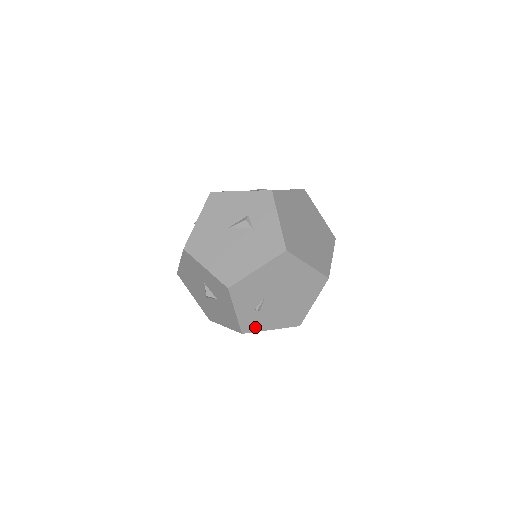
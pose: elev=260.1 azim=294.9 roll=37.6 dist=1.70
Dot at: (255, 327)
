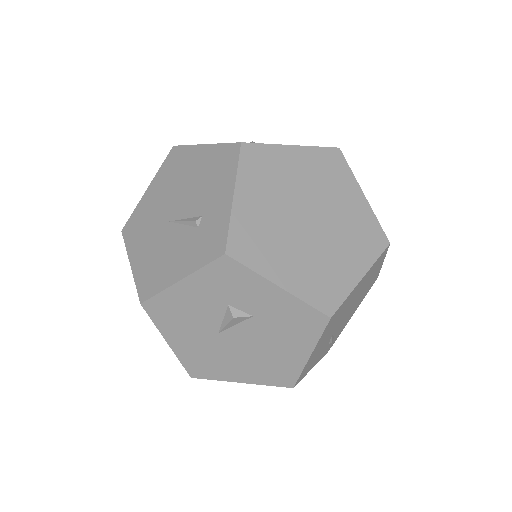
Dot at: (336, 337)
